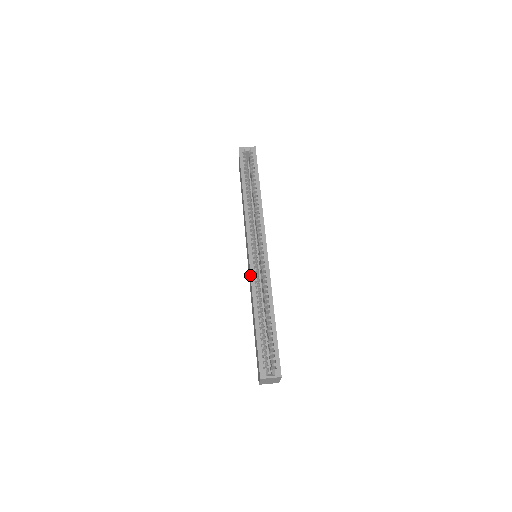
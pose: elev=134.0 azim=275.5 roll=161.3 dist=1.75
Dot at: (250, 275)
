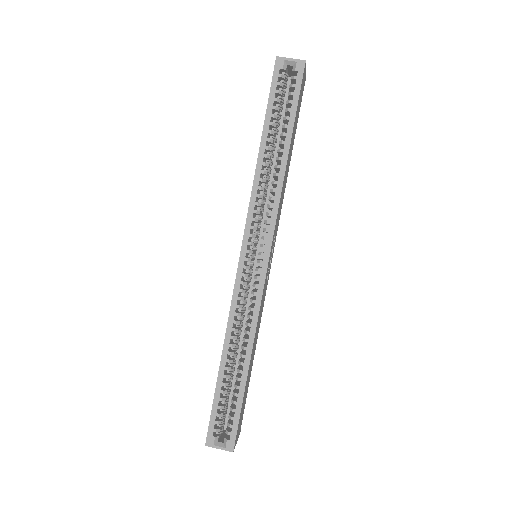
Dot at: (232, 297)
